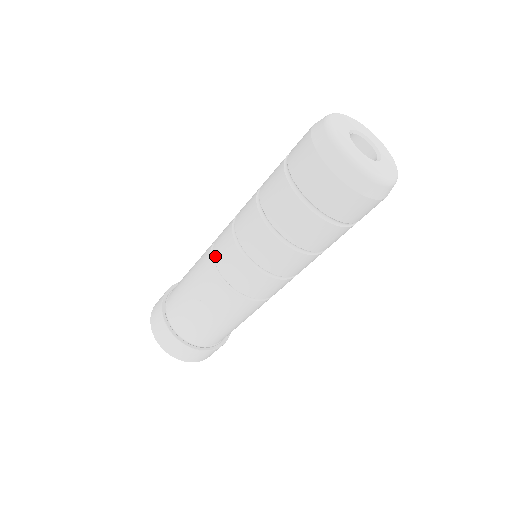
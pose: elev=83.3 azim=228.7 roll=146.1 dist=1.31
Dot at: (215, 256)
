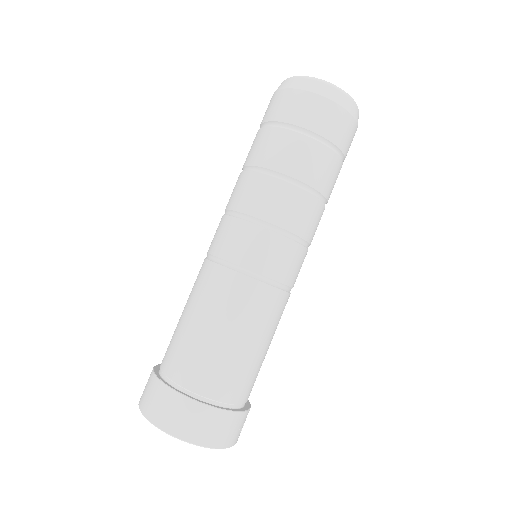
Dot at: (212, 251)
